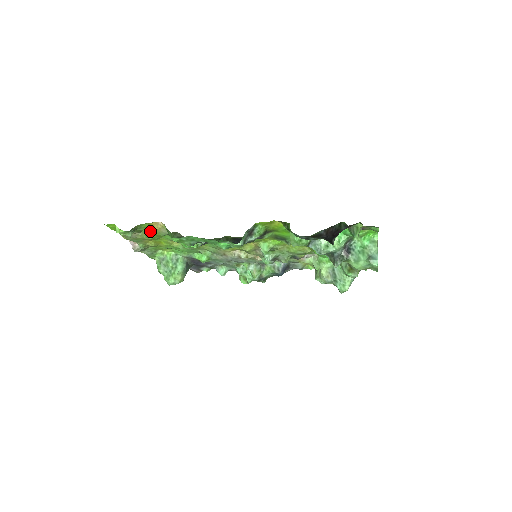
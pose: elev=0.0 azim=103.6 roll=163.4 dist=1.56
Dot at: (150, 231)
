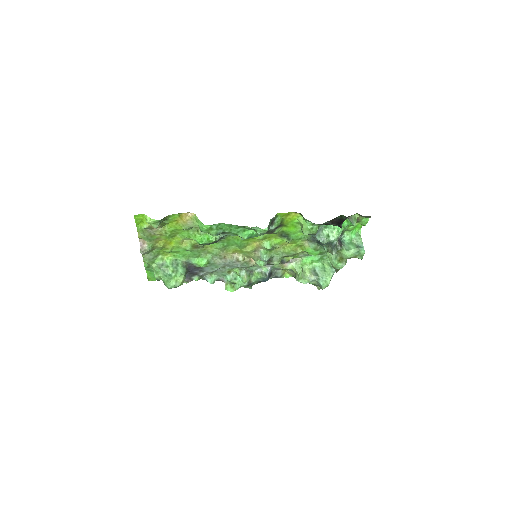
Dot at: (173, 225)
